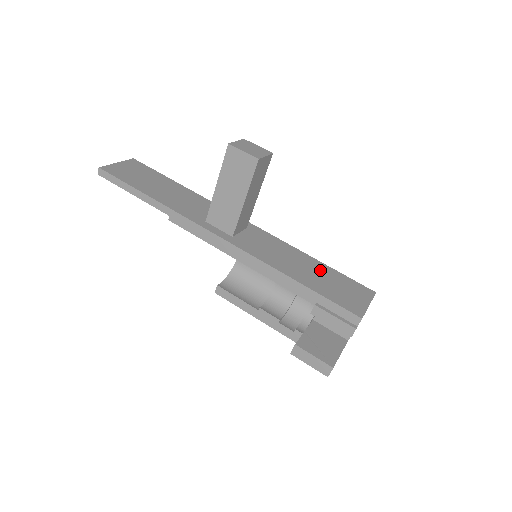
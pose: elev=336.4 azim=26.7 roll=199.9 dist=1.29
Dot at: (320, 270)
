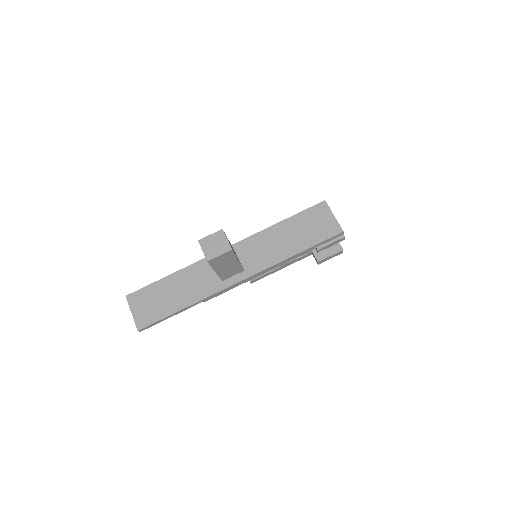
Dot at: (293, 227)
